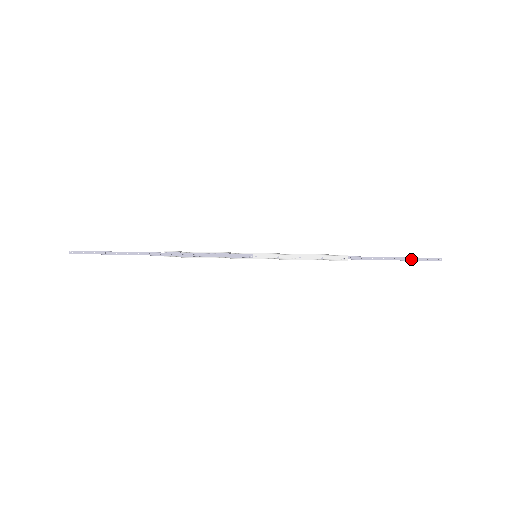
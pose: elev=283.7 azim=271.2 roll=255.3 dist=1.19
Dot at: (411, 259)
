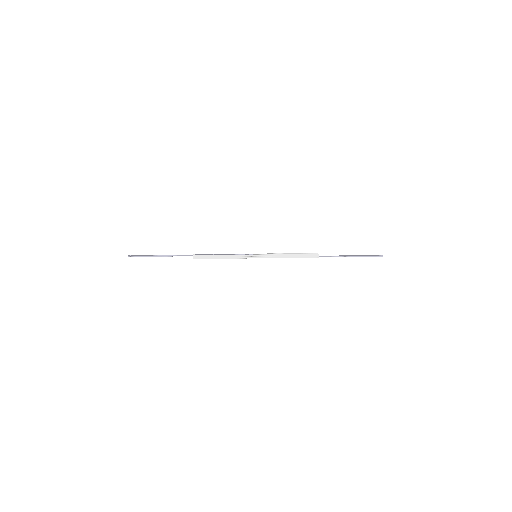
Dot at: (362, 255)
